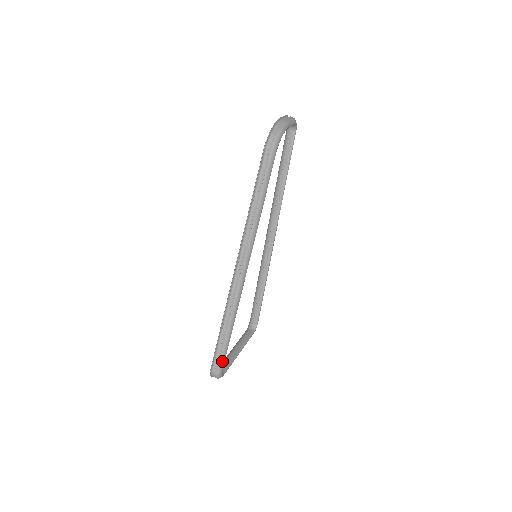
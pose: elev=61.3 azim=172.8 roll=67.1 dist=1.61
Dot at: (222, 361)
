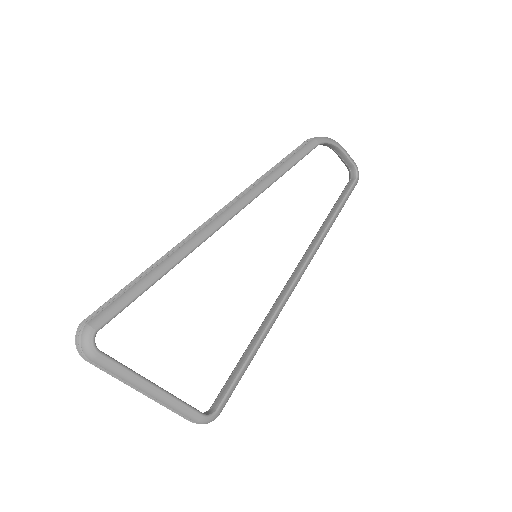
Dot at: (111, 310)
